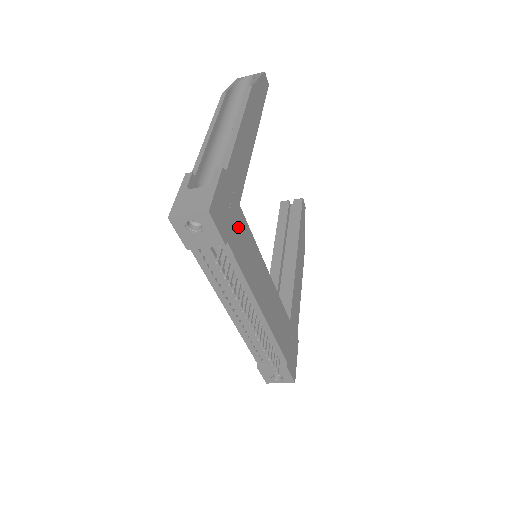
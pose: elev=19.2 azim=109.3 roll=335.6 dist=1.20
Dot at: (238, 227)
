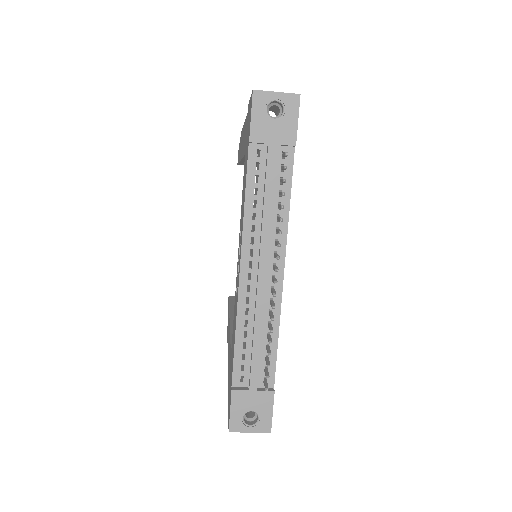
Dot at: occluded
